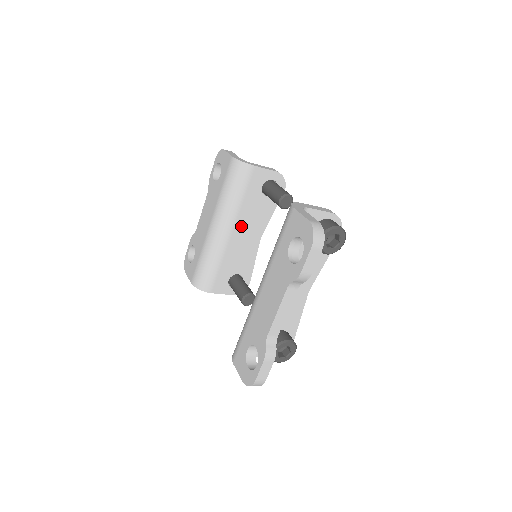
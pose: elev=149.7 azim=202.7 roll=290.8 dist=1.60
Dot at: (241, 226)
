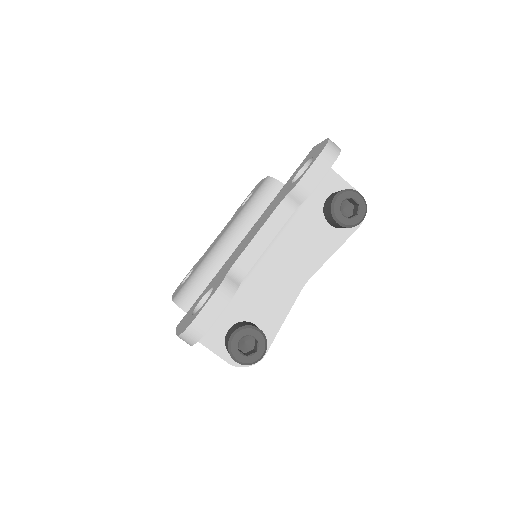
Dot at: occluded
